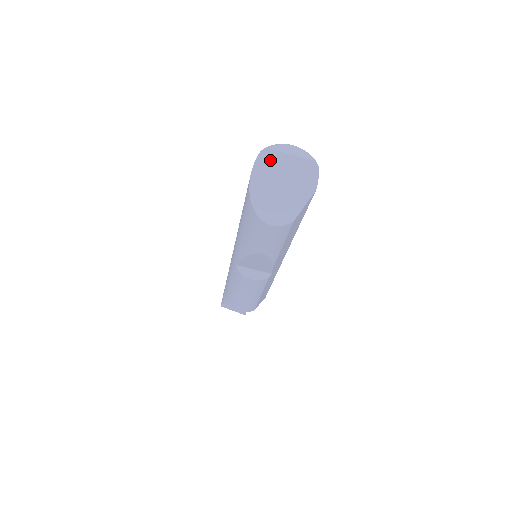
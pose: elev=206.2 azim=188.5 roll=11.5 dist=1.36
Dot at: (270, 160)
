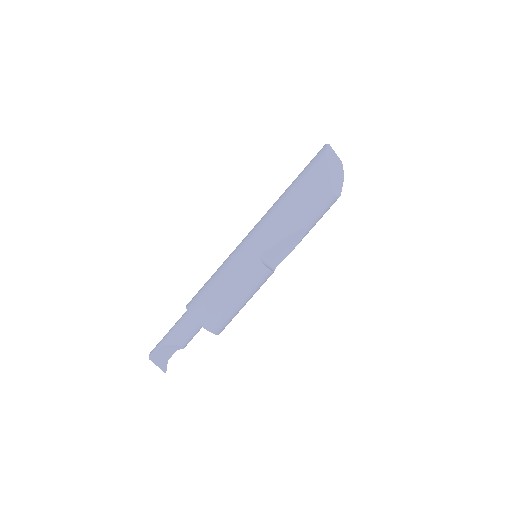
Dot at: (330, 151)
